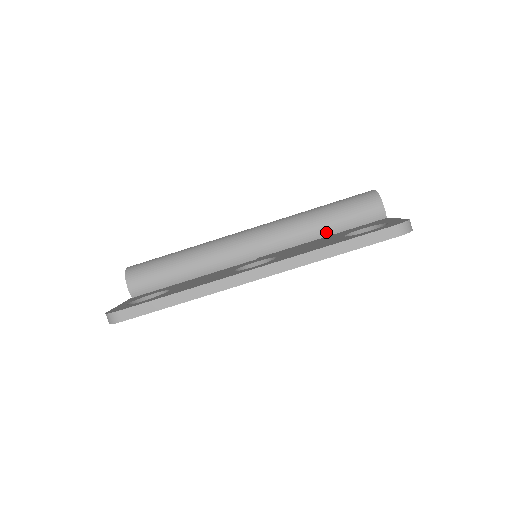
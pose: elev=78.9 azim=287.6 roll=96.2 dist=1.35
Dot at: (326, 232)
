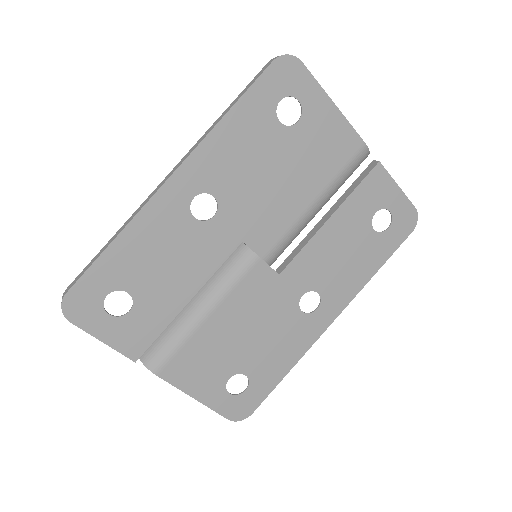
Dot at: occluded
